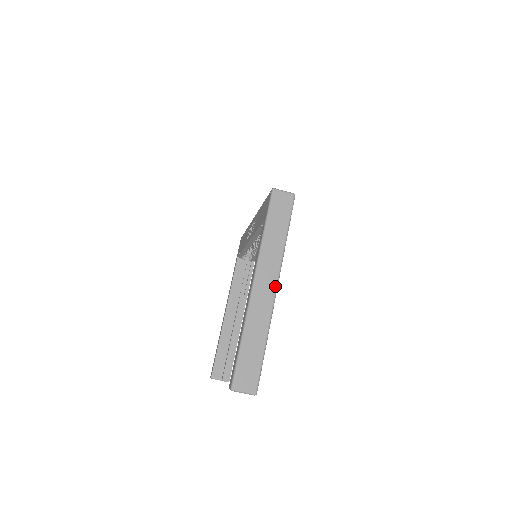
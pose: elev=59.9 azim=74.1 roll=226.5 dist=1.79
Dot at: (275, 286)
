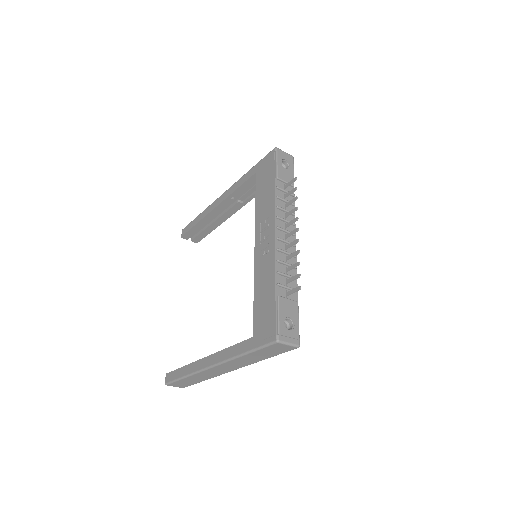
Dot at: occluded
